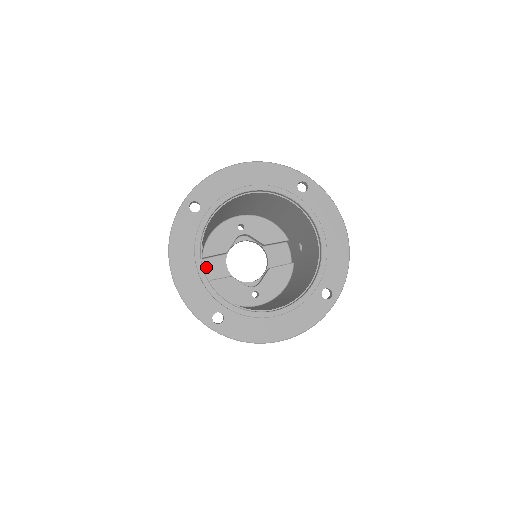
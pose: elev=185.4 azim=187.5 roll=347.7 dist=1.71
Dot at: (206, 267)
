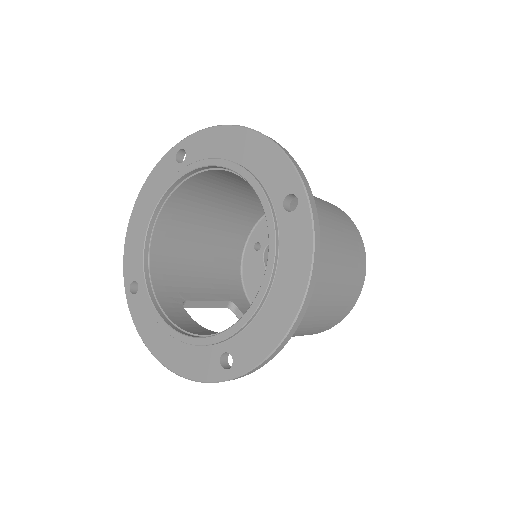
Dot at: occluded
